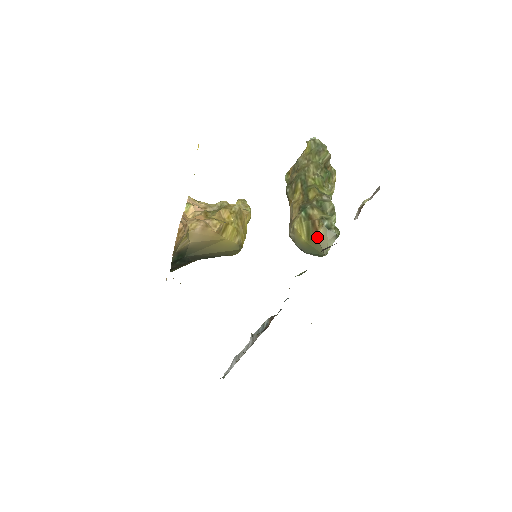
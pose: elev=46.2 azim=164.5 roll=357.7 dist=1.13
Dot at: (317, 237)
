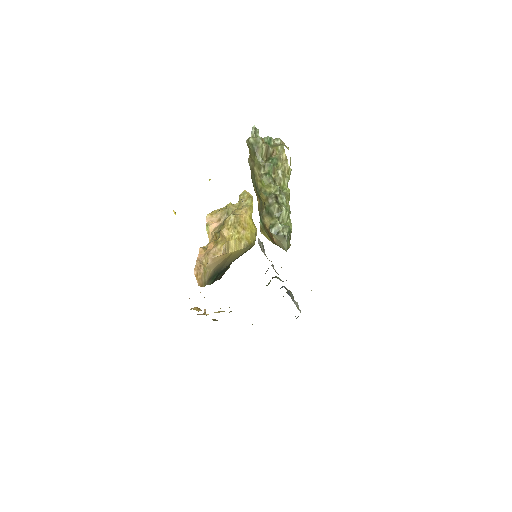
Dot at: (274, 242)
